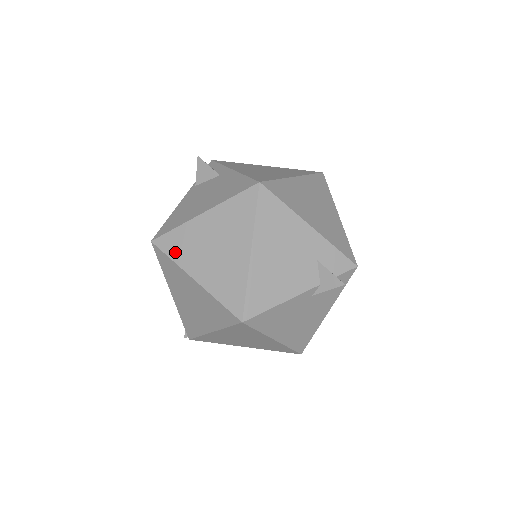
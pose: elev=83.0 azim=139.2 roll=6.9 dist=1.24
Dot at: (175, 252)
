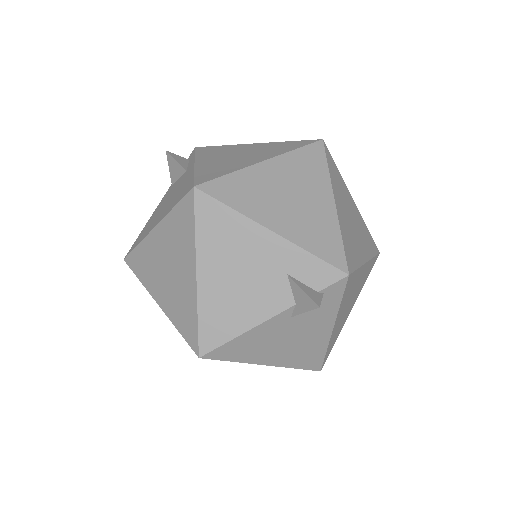
Dot at: (141, 272)
